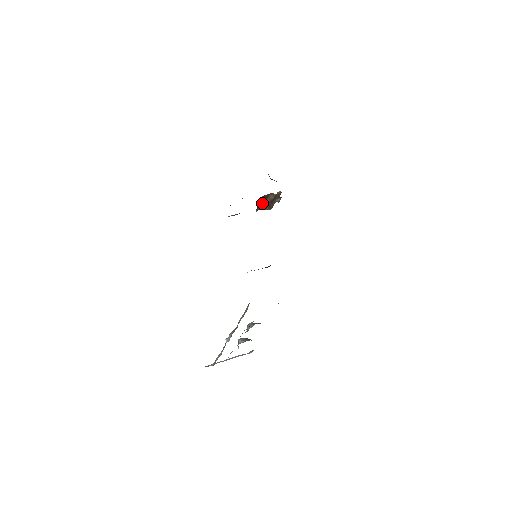
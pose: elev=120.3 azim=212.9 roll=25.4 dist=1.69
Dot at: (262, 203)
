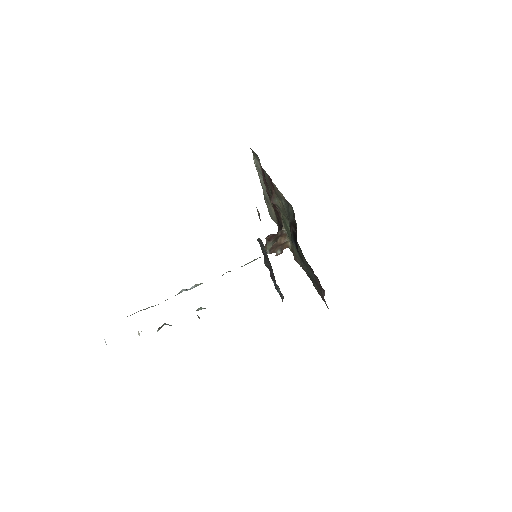
Dot at: (275, 236)
